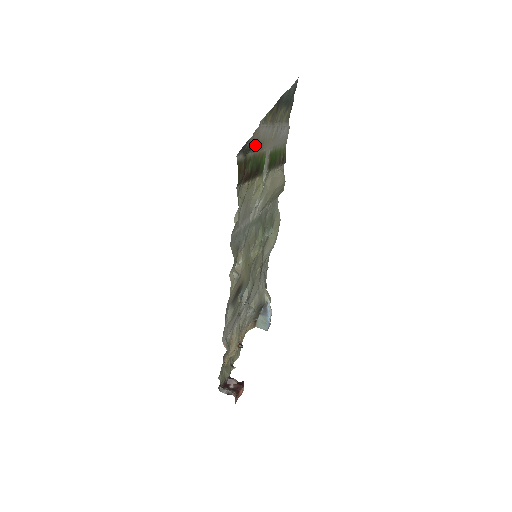
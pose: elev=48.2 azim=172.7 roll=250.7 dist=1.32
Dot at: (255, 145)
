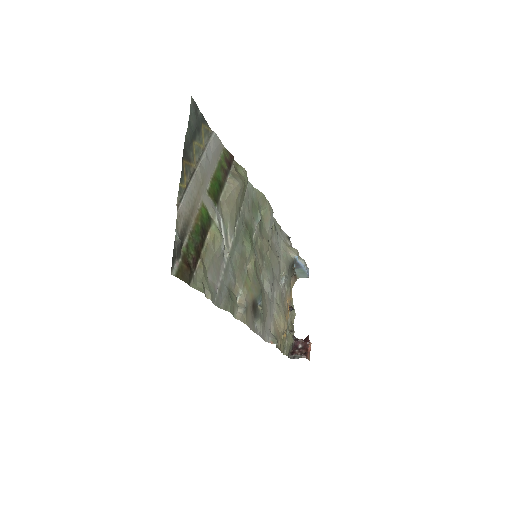
Dot at: (185, 227)
